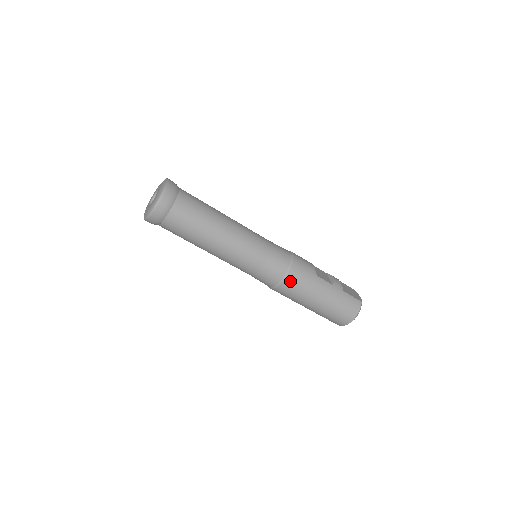
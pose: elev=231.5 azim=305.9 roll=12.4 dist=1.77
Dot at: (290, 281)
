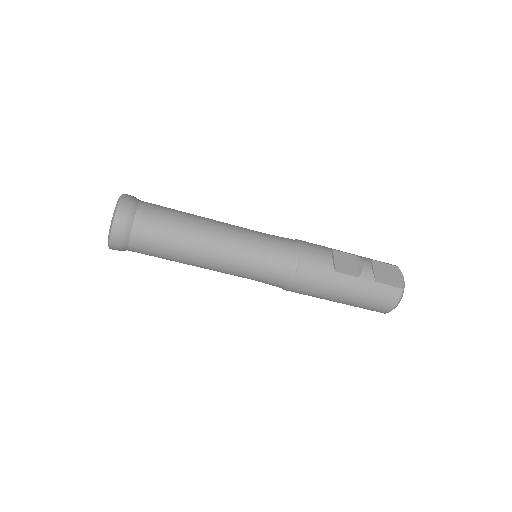
Dot at: (299, 285)
